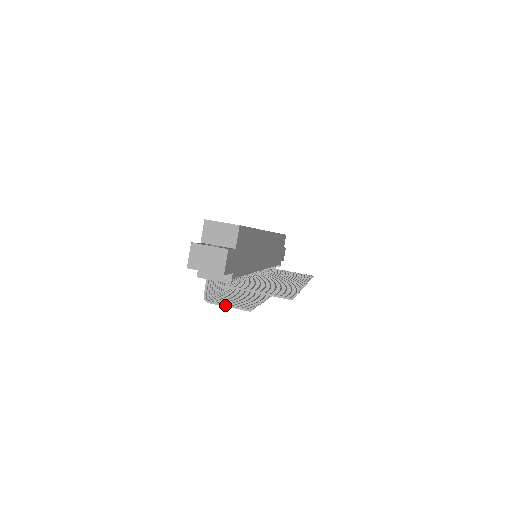
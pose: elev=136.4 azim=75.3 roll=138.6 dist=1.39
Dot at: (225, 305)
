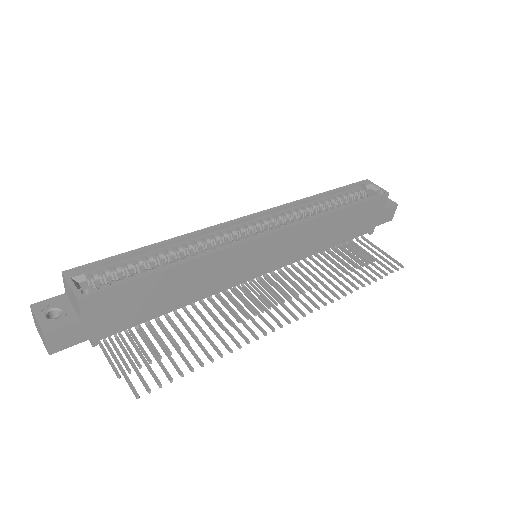
Dot at: (106, 356)
